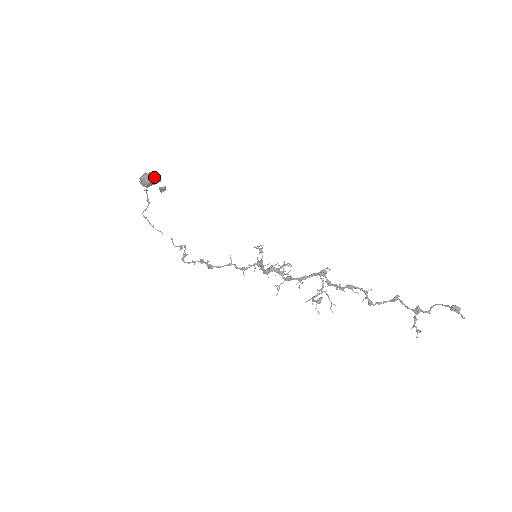
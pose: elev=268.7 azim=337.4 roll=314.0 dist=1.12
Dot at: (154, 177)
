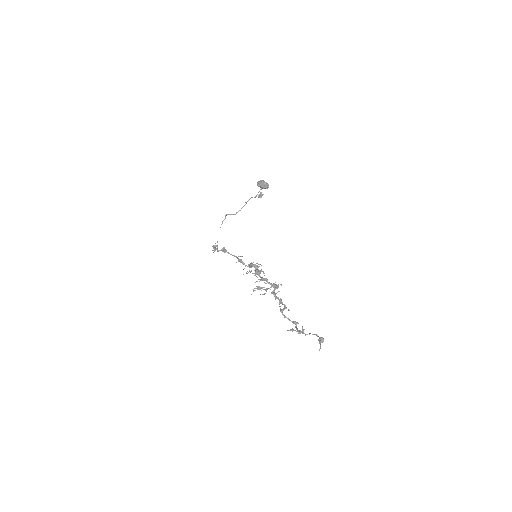
Dot at: (267, 183)
